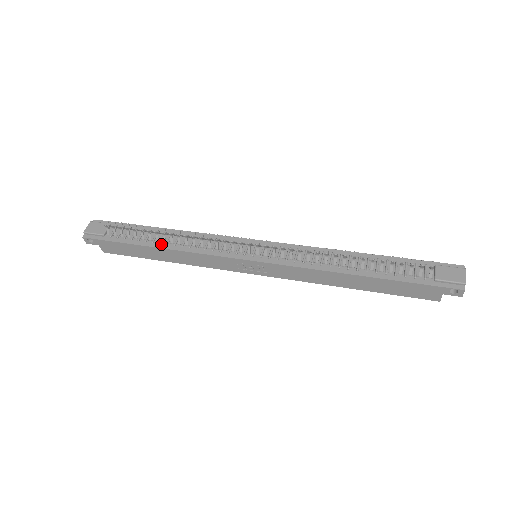
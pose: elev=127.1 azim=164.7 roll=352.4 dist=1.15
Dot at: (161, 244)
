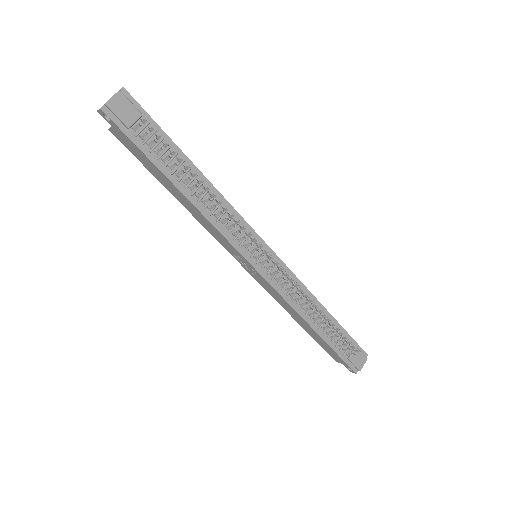
Dot at: (186, 189)
